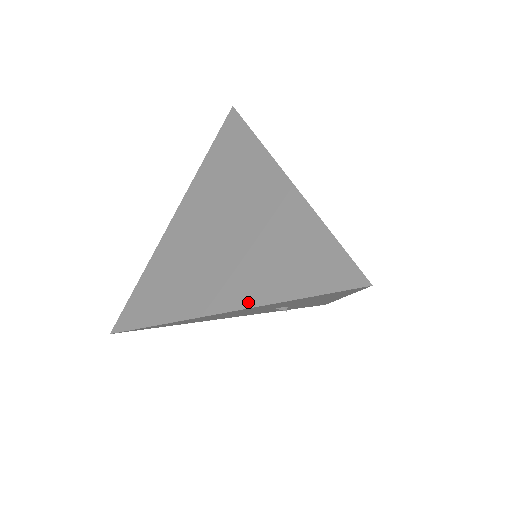
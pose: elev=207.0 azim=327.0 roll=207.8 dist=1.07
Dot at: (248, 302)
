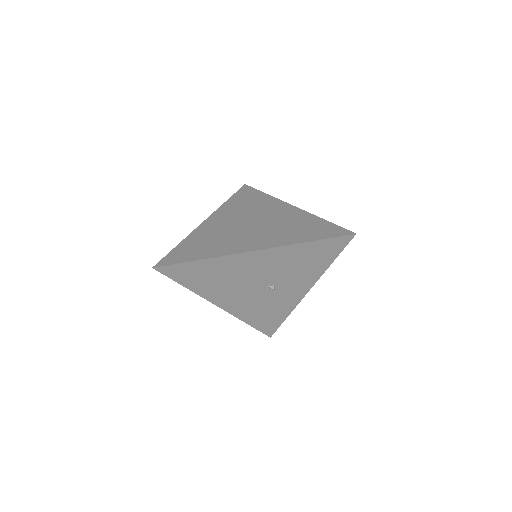
Dot at: (277, 245)
